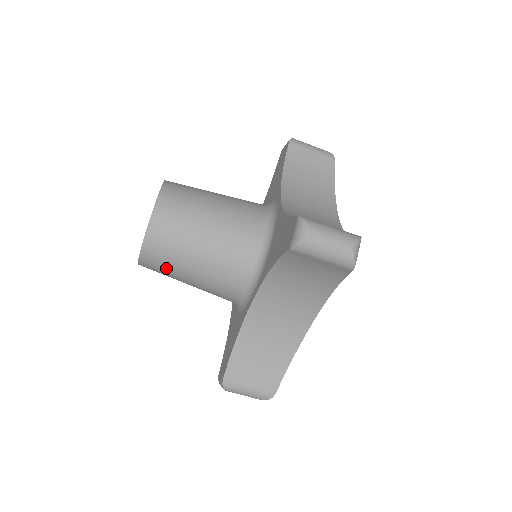
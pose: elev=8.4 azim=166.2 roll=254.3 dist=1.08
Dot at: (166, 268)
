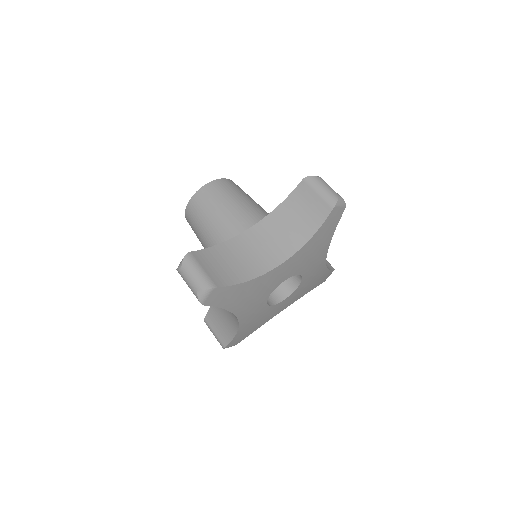
Dot at: occluded
